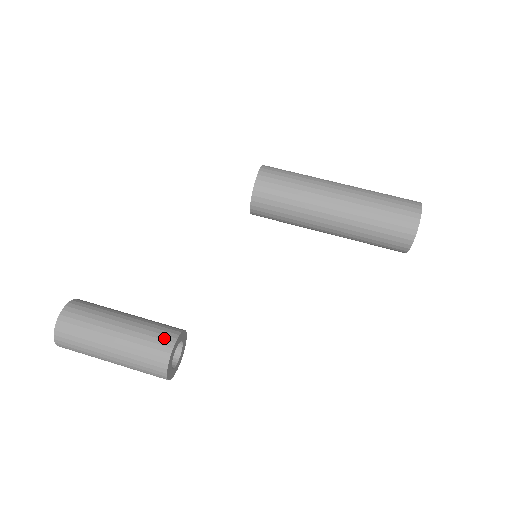
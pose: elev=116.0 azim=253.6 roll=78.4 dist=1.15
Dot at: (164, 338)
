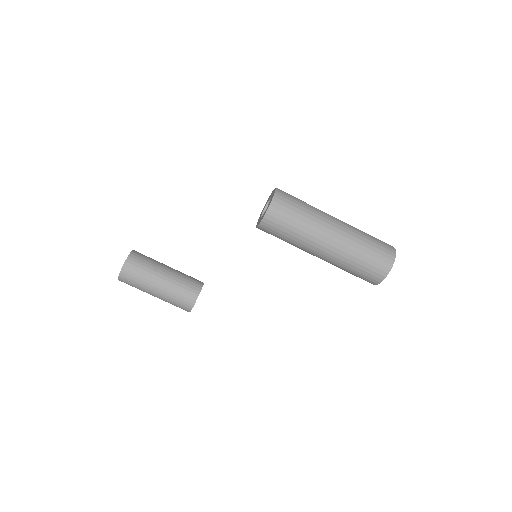
Dot at: (187, 300)
